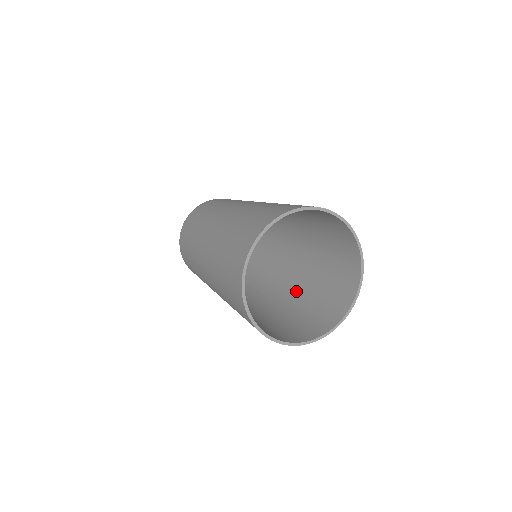
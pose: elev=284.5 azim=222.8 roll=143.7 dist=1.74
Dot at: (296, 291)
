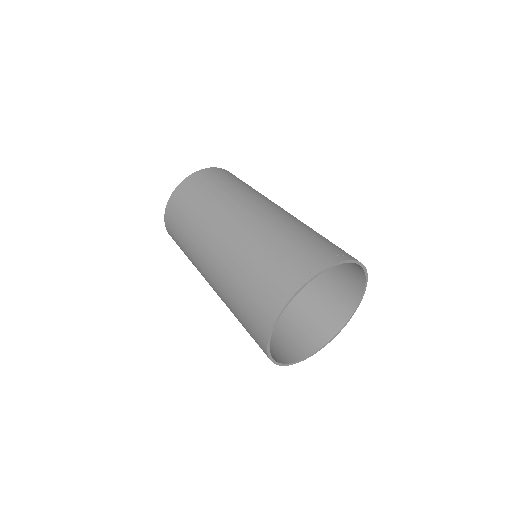
Dot at: occluded
